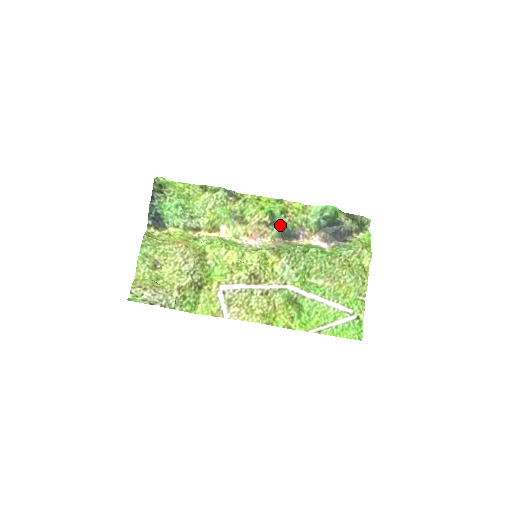
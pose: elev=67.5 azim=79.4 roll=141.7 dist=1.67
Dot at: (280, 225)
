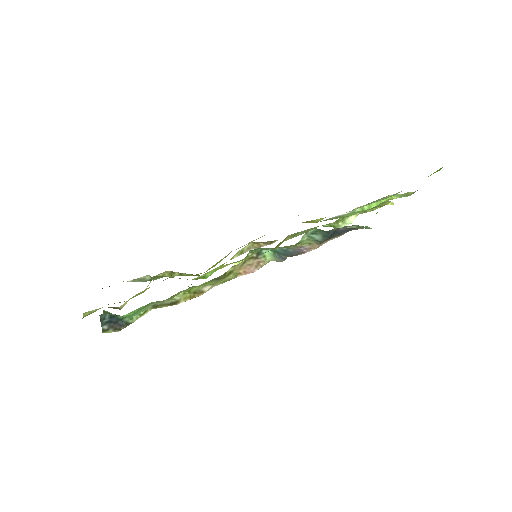
Dot at: (268, 250)
